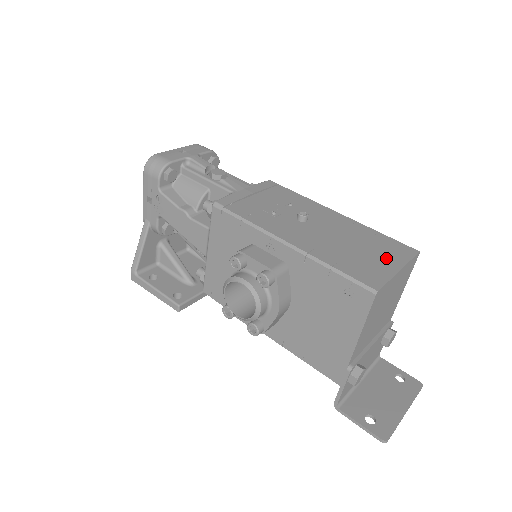
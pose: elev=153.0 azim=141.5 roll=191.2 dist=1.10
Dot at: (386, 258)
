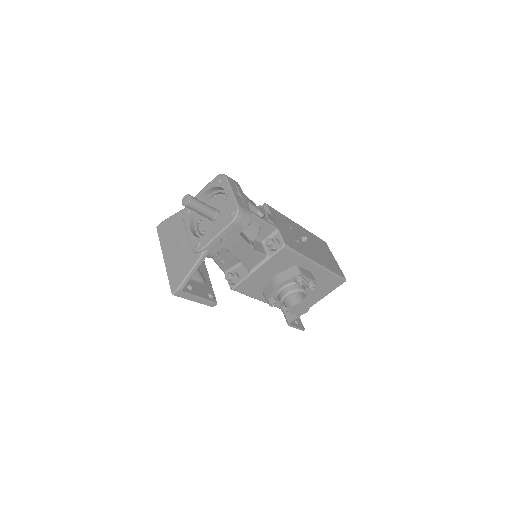
Dot at: (330, 254)
